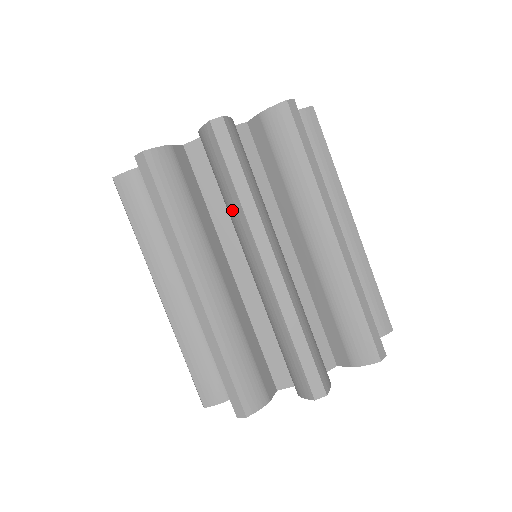
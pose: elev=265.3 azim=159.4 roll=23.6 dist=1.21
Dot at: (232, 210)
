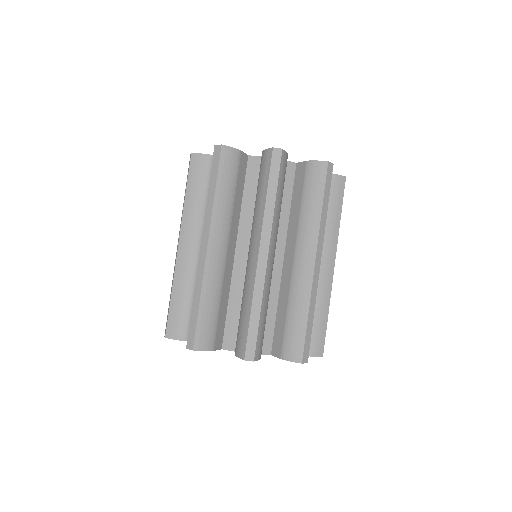
Dot at: occluded
